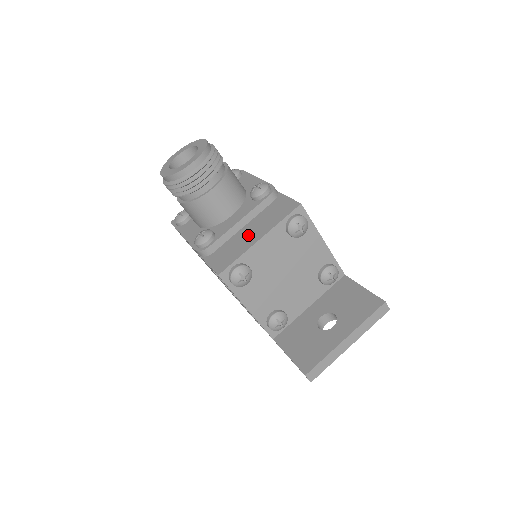
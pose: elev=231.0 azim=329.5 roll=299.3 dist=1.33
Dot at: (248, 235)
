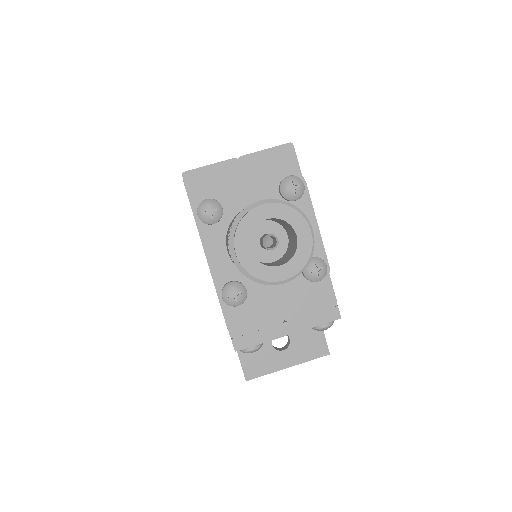
Dot at: (279, 317)
